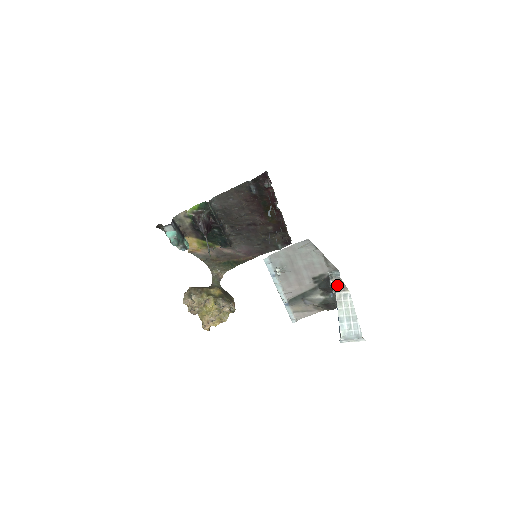
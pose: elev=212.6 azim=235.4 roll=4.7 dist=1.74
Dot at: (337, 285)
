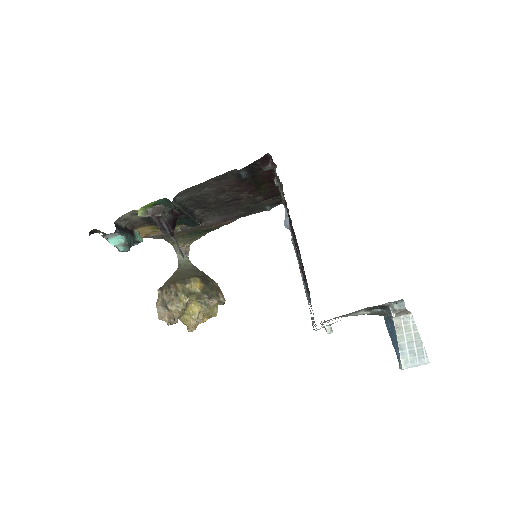
Dot at: (398, 313)
